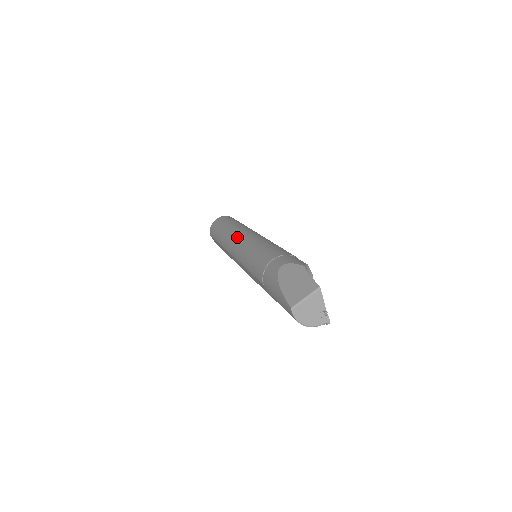
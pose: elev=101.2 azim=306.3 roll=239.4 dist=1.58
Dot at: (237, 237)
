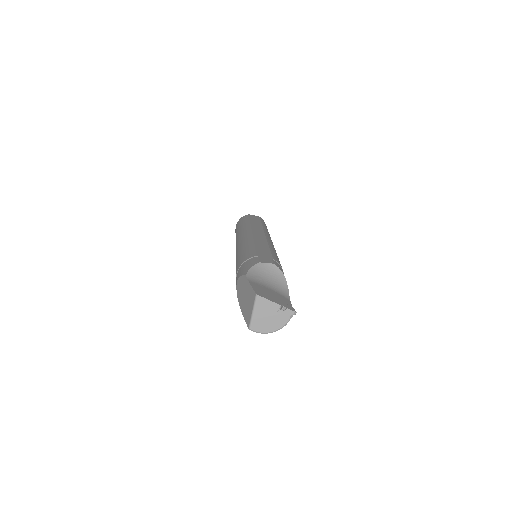
Dot at: occluded
